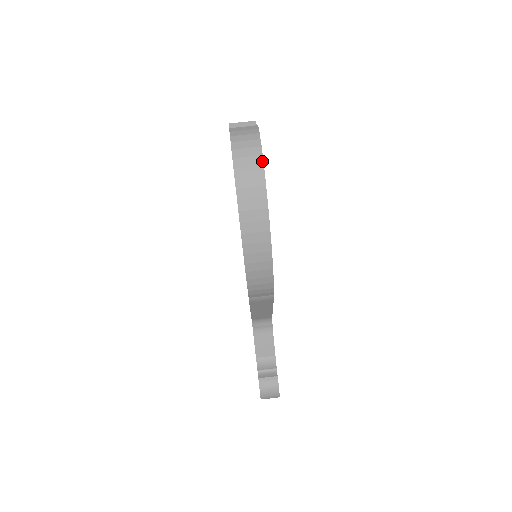
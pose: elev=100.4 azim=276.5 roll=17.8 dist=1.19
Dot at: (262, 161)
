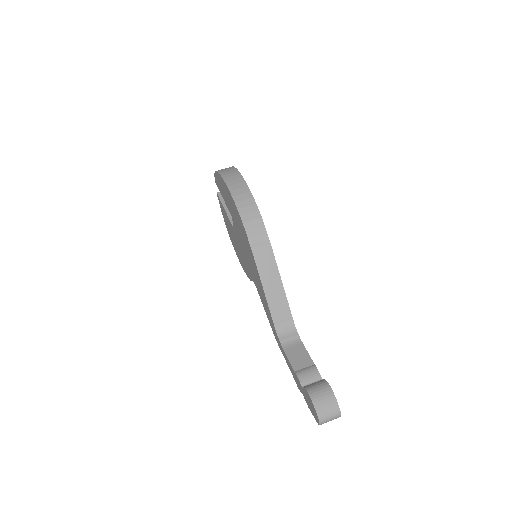
Dot at: occluded
